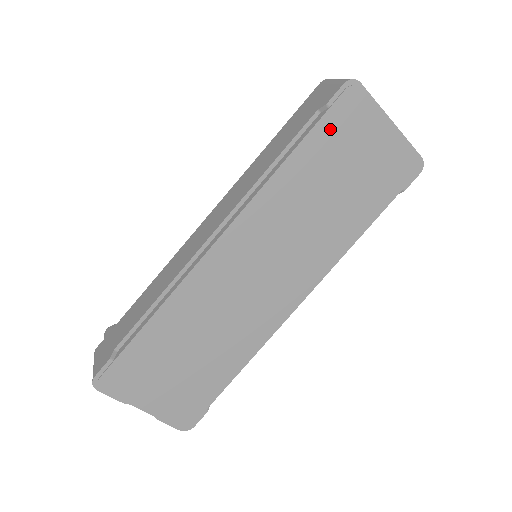
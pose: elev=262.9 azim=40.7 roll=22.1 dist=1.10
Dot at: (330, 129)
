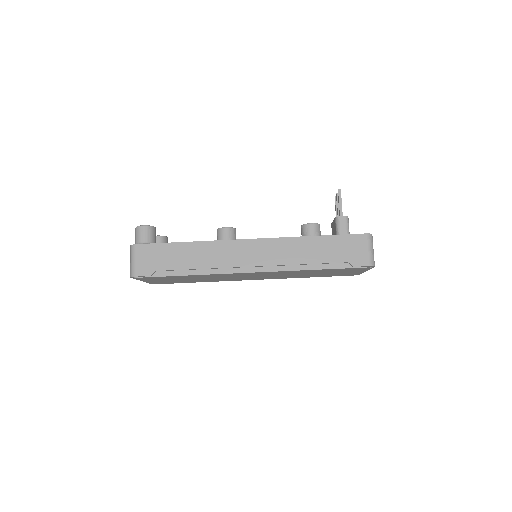
Dot at: (343, 269)
